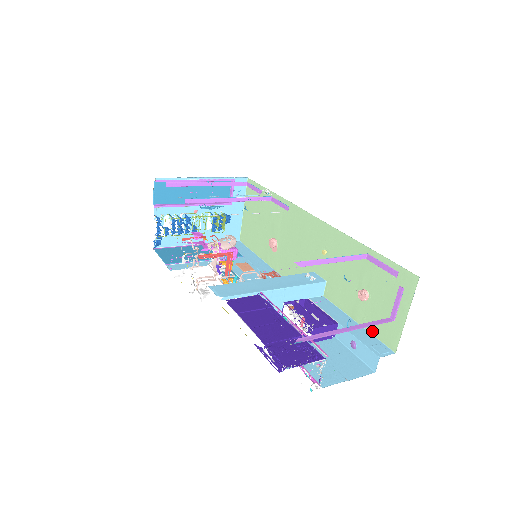
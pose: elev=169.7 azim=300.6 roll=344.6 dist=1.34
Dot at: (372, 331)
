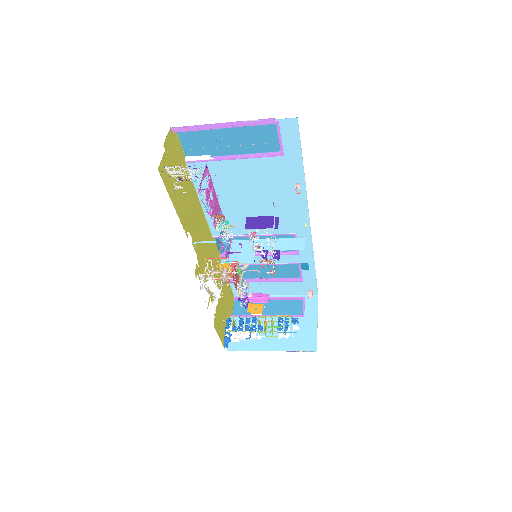
Dot at: occluded
